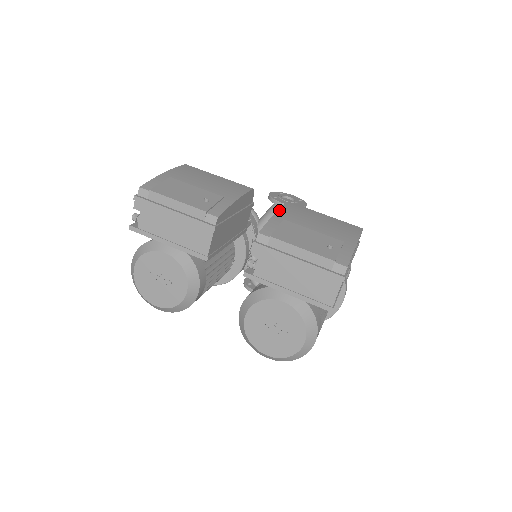
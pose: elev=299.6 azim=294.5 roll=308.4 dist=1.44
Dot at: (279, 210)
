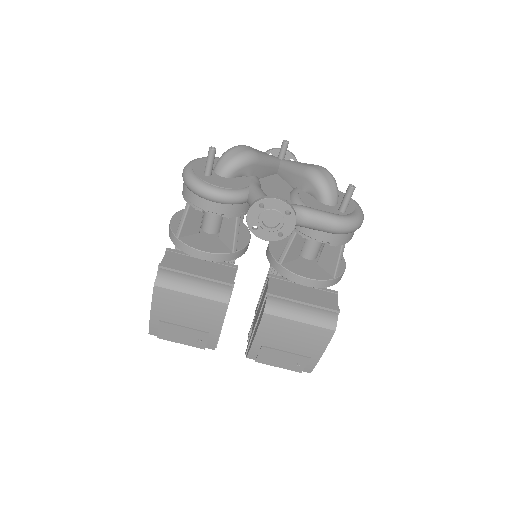
Dot at: (257, 334)
